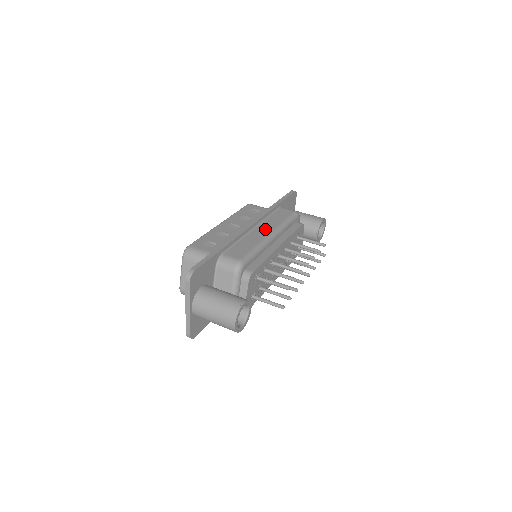
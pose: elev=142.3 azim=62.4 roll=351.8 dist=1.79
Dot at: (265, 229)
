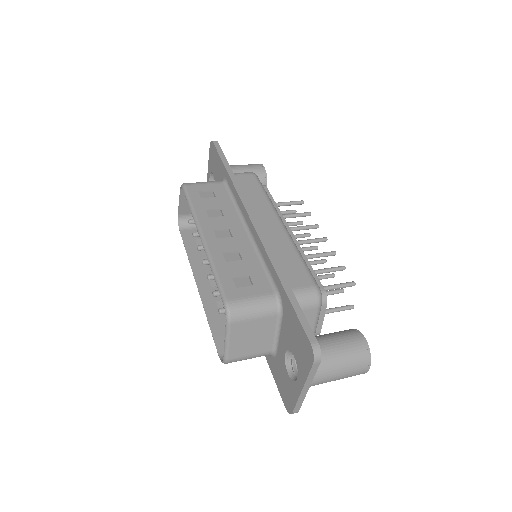
Dot at: (268, 220)
